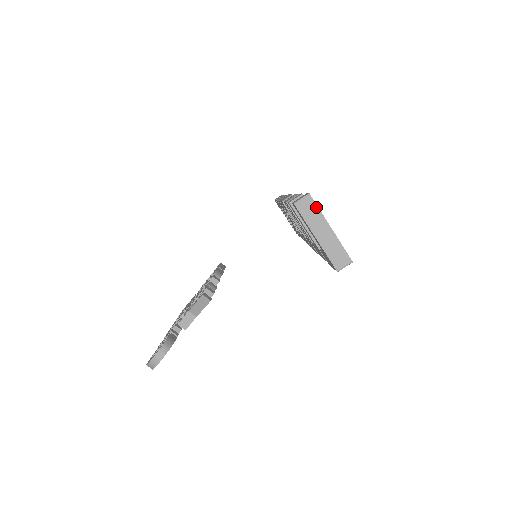
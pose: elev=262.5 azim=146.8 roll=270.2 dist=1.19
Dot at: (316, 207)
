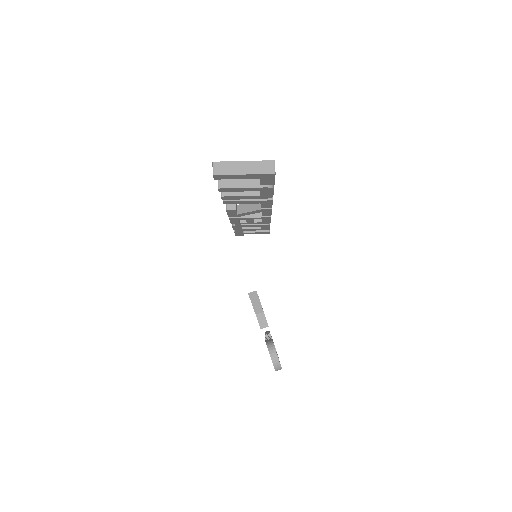
Dot at: (224, 163)
